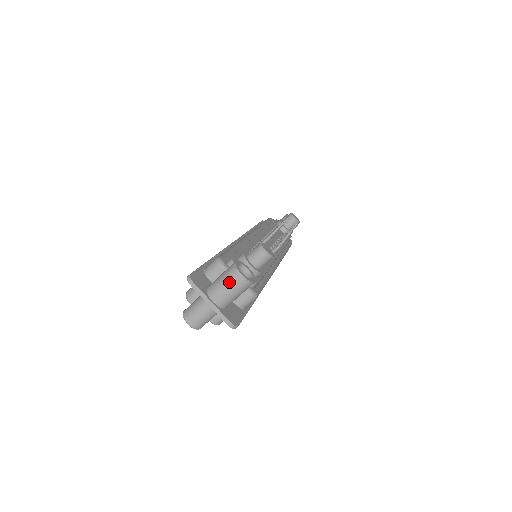
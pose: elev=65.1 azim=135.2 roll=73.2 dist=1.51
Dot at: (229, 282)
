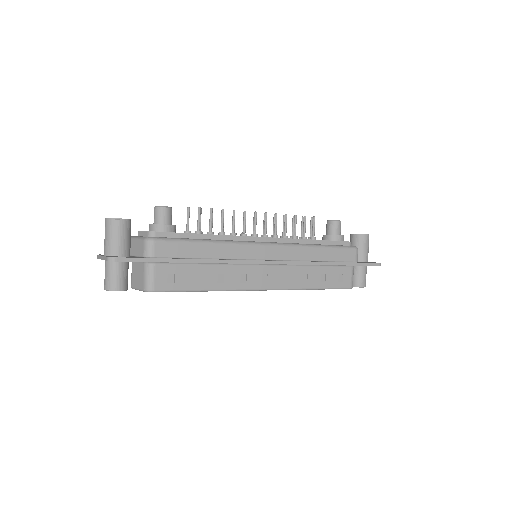
Dot at: (105, 232)
